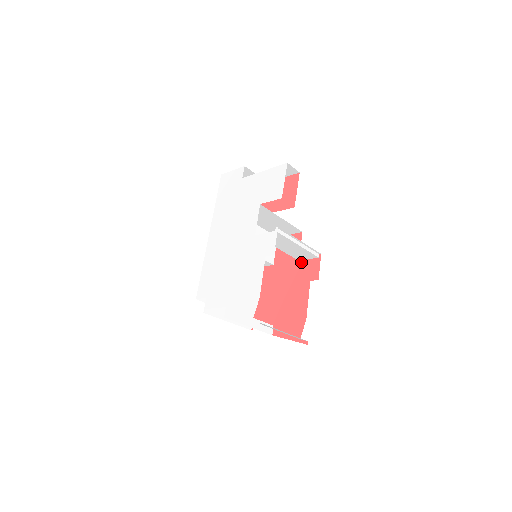
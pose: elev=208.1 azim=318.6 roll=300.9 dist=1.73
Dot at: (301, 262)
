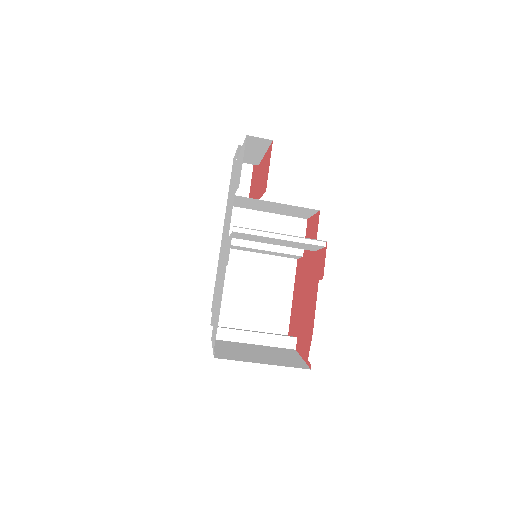
Dot at: (316, 253)
